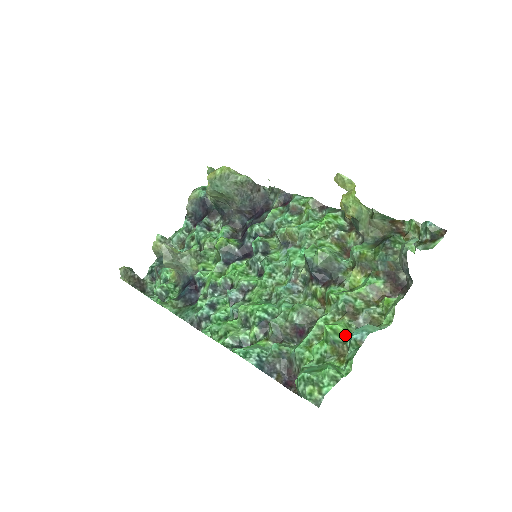
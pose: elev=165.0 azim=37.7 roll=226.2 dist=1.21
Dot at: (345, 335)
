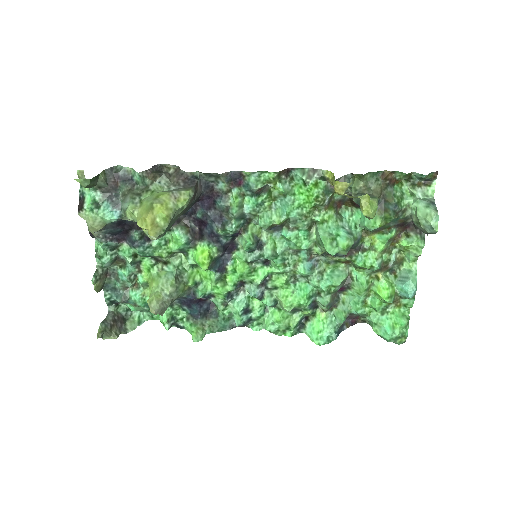
Dot at: (394, 291)
